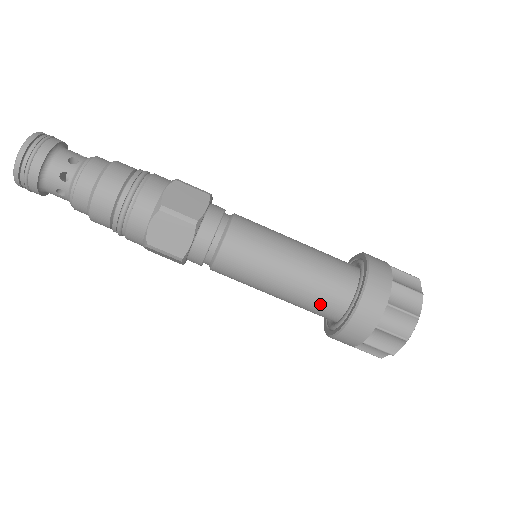
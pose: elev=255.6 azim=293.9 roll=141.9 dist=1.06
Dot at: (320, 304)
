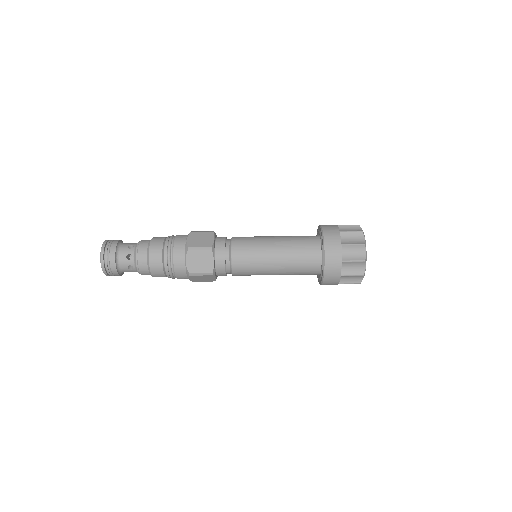
Dot at: (305, 265)
